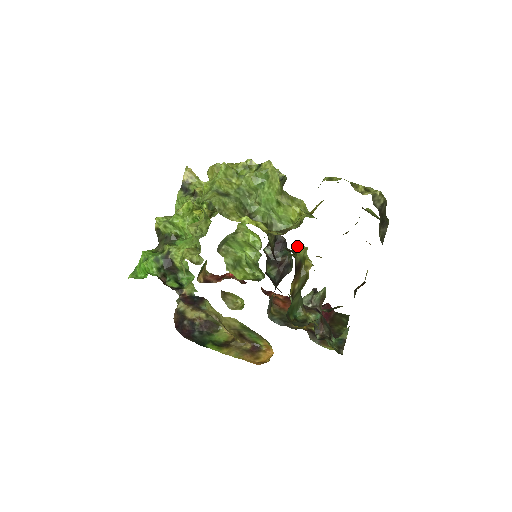
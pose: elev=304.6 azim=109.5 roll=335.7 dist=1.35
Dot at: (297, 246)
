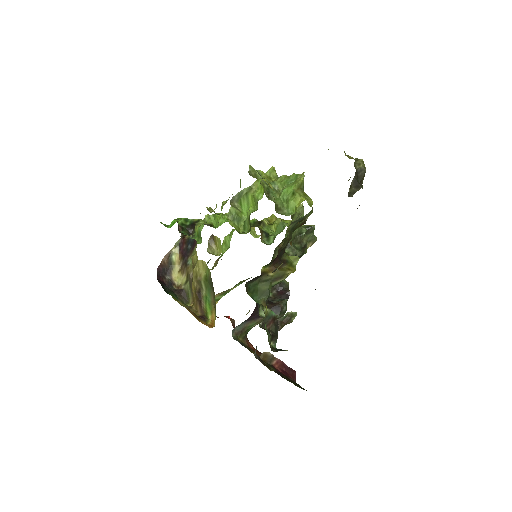
Dot at: (289, 233)
